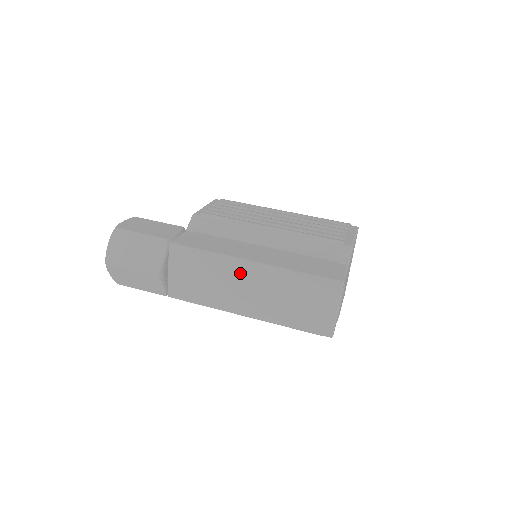
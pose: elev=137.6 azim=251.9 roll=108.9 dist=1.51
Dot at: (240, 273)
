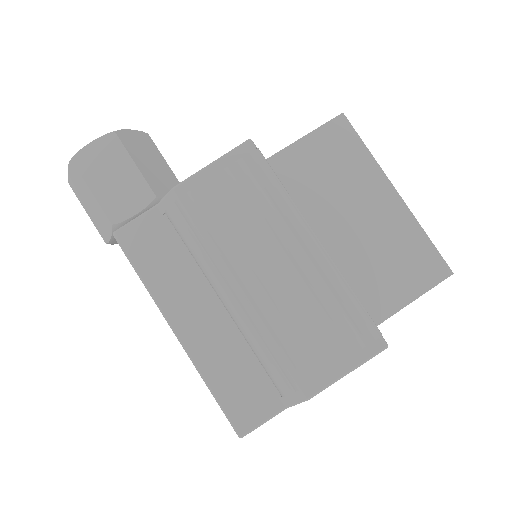
Dot at: occluded
